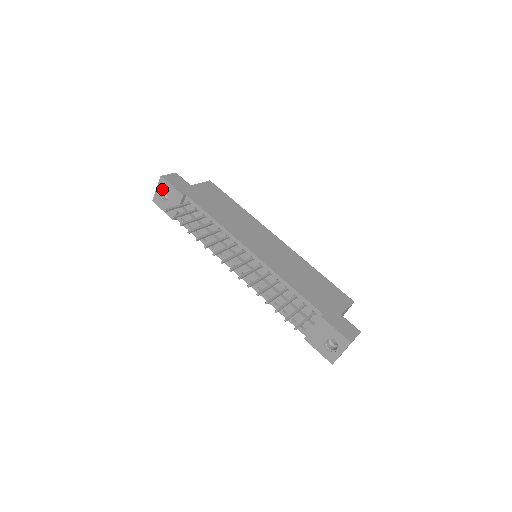
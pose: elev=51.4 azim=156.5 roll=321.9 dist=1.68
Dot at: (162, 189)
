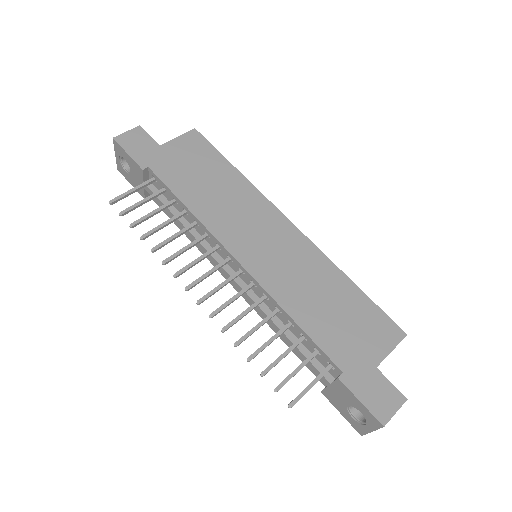
Dot at: (121, 156)
